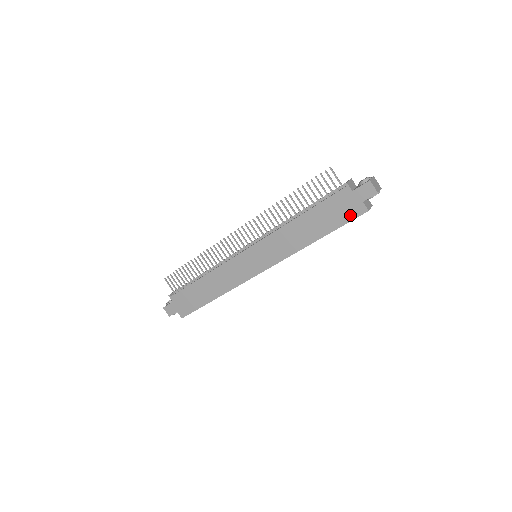
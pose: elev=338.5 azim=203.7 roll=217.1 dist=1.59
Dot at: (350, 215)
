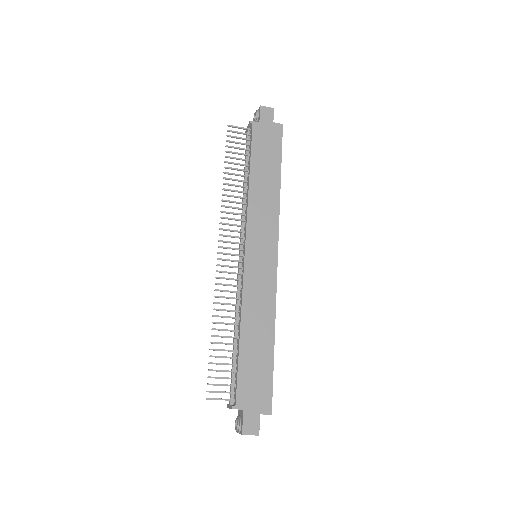
Dot at: (277, 138)
